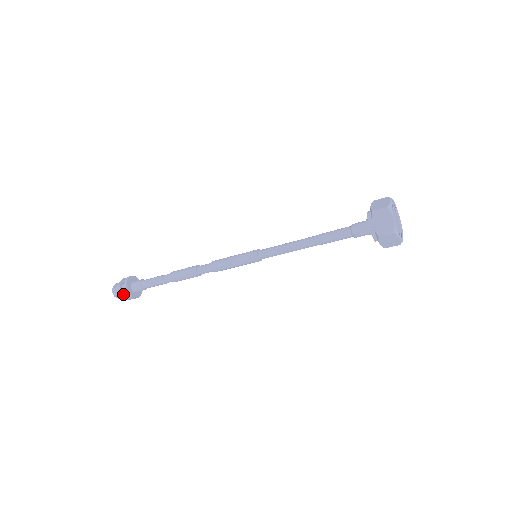
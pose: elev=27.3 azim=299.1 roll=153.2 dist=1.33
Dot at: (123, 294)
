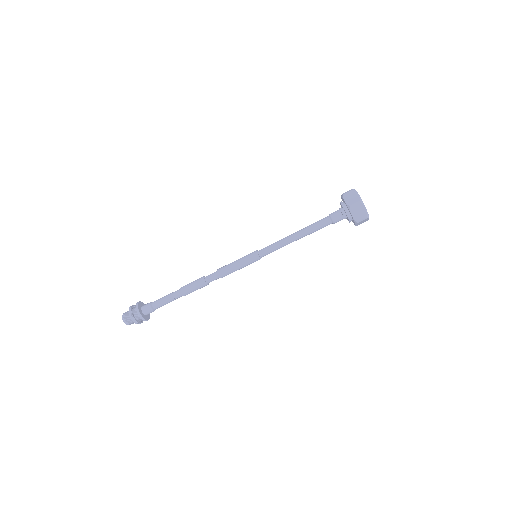
Dot at: (132, 309)
